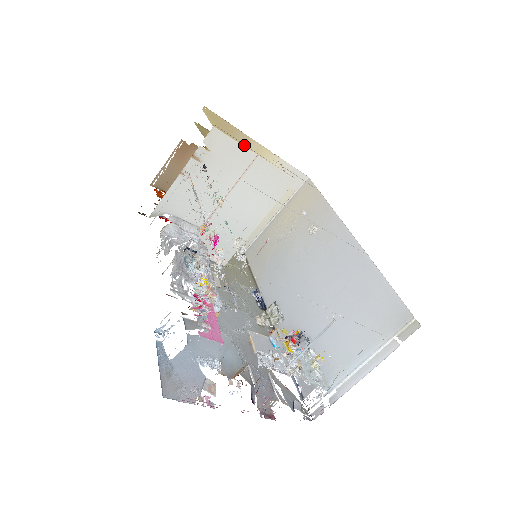
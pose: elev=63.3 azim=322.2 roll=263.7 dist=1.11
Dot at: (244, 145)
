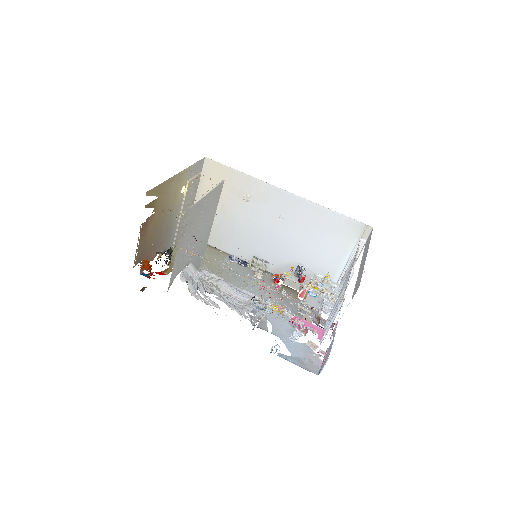
Dot at: (171, 184)
